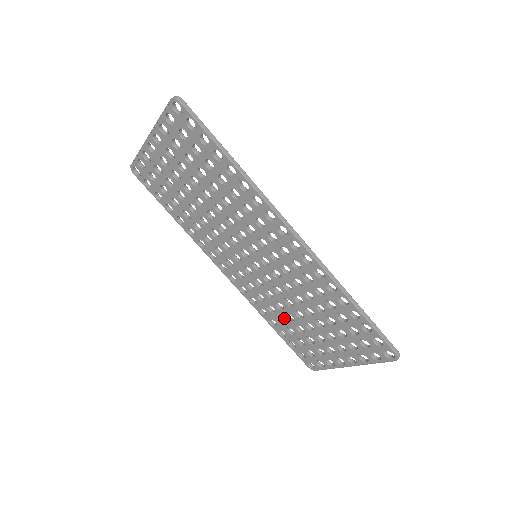
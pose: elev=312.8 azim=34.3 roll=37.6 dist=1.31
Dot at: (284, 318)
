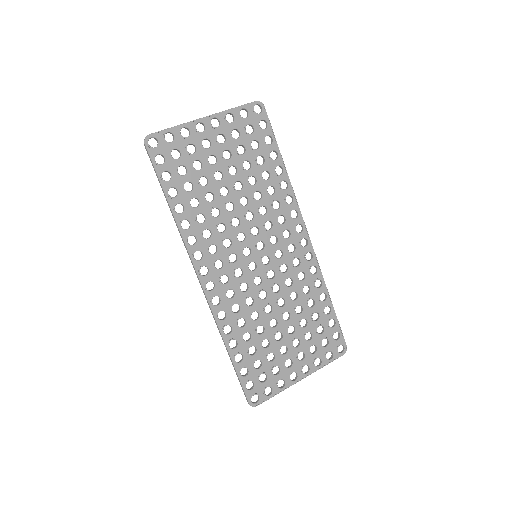
Dot at: (252, 332)
